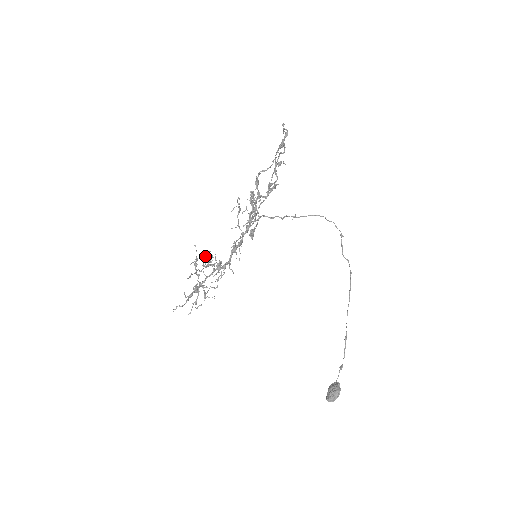
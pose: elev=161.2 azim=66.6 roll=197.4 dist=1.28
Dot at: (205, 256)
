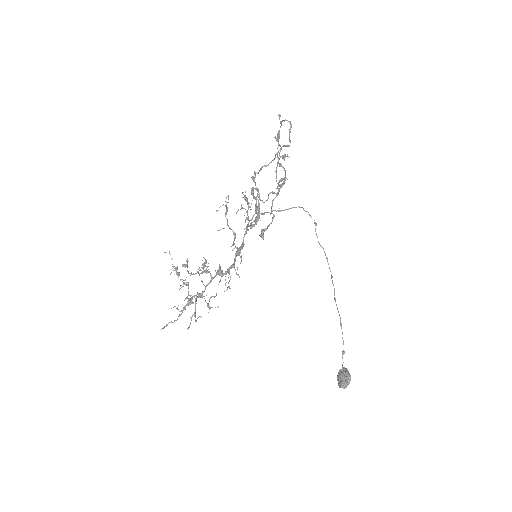
Dot at: occluded
